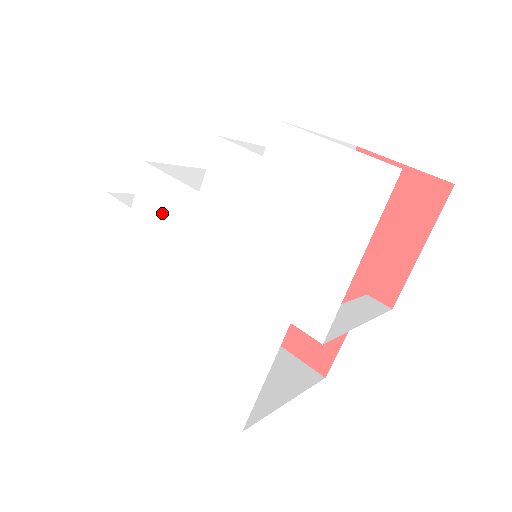
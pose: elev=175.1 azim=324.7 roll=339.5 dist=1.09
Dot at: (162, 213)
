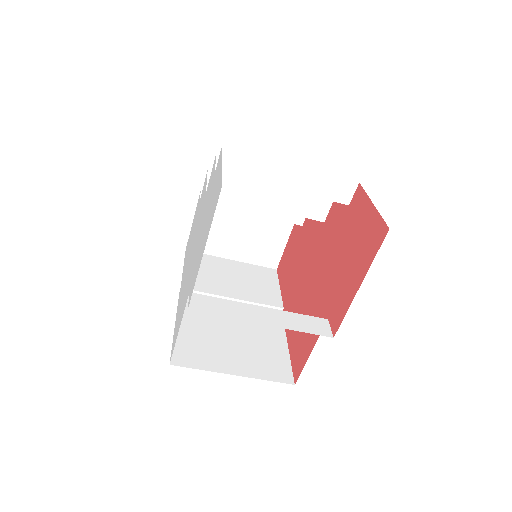
Dot at: (200, 206)
